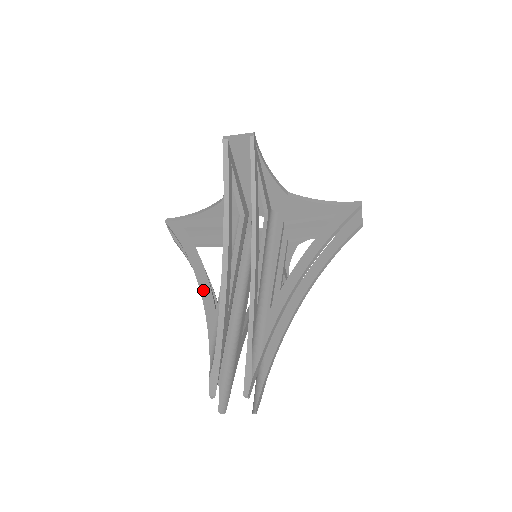
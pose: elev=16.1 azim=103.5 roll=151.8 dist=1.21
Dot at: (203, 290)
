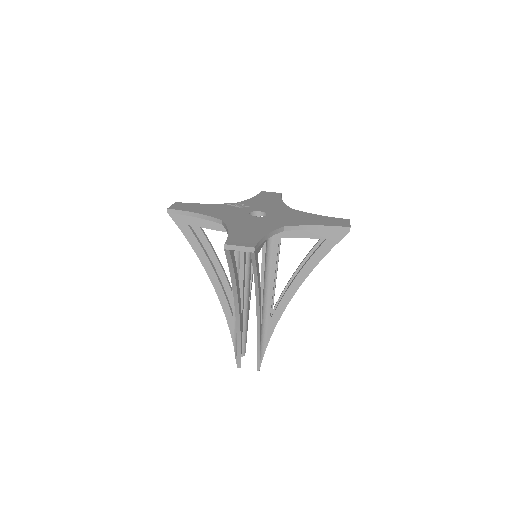
Dot at: (220, 297)
